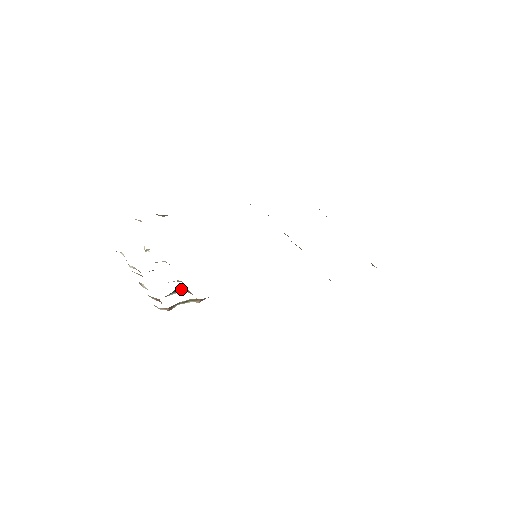
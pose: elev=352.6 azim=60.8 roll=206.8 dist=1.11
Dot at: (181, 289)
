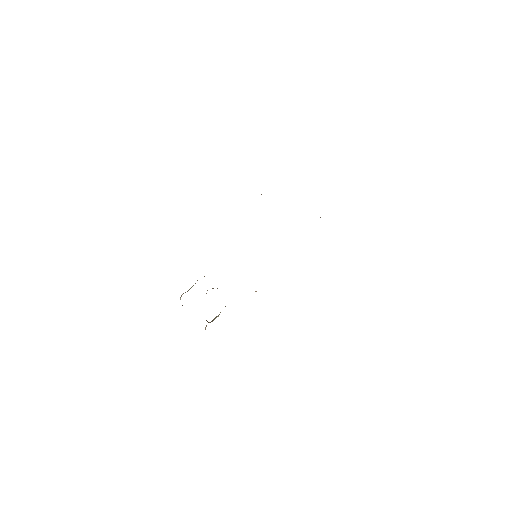
Dot at: occluded
